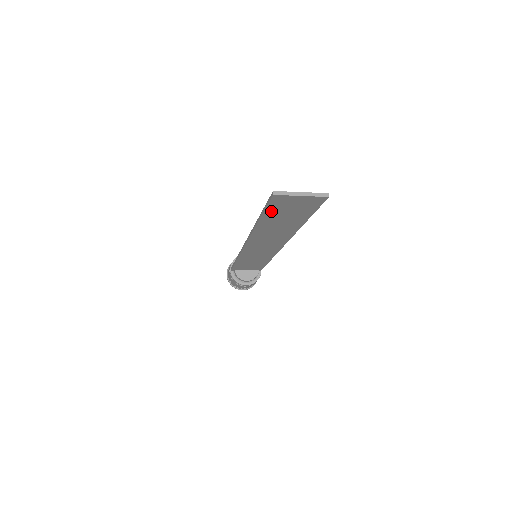
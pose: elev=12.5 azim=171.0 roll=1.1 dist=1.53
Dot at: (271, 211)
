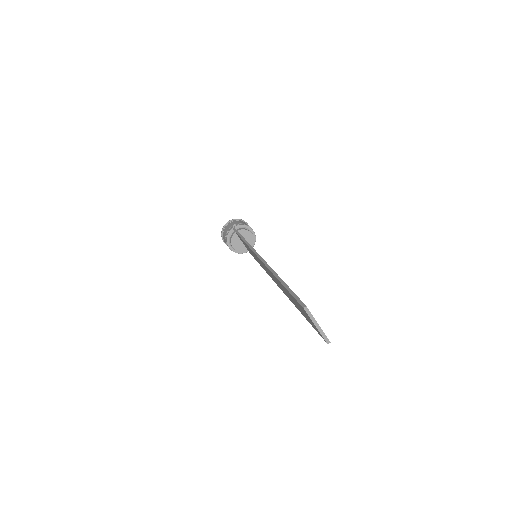
Dot at: (292, 296)
